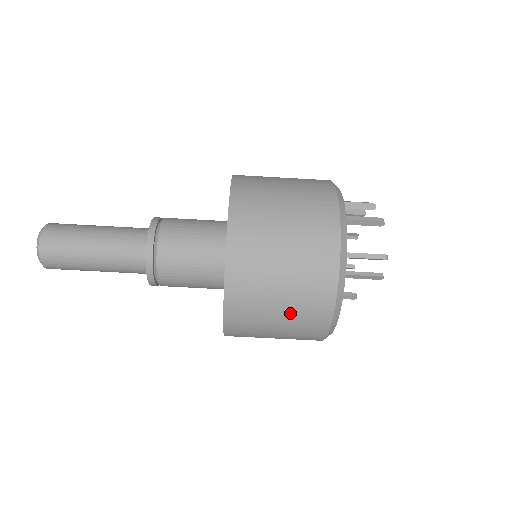
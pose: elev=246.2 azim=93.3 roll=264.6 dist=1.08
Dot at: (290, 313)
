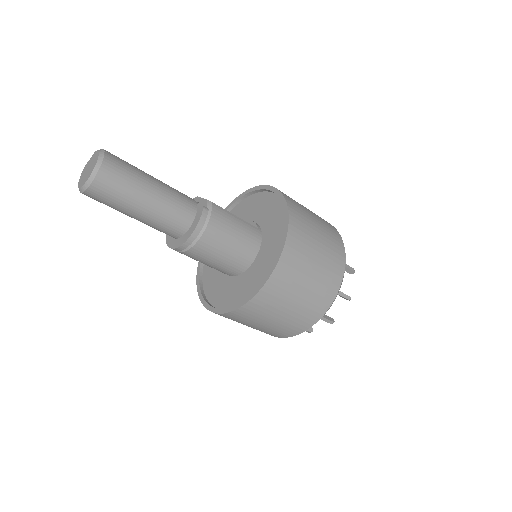
Dot at: occluded
